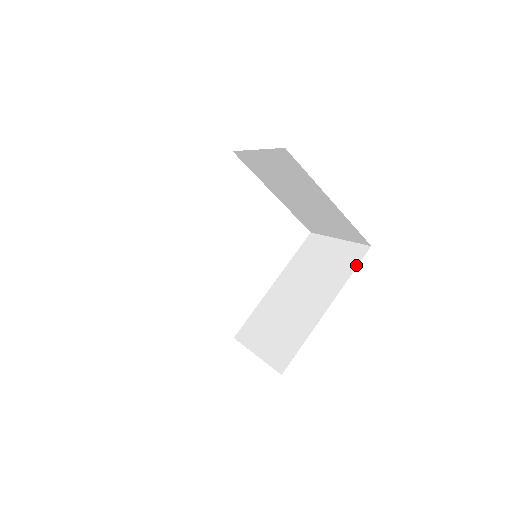
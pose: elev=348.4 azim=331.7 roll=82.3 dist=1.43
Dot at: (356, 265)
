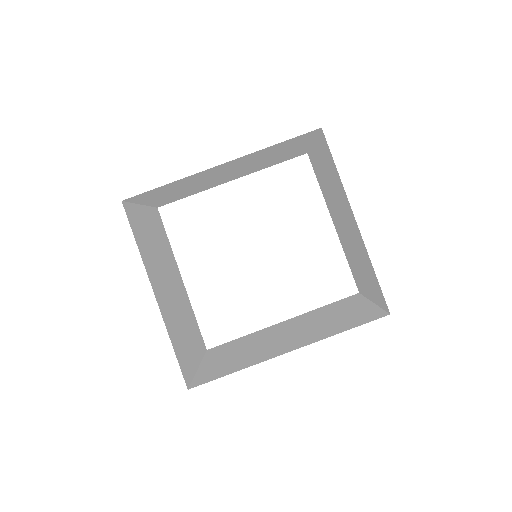
Dot at: (357, 325)
